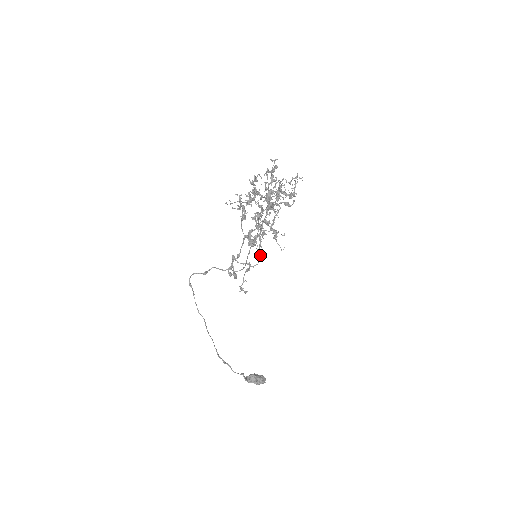
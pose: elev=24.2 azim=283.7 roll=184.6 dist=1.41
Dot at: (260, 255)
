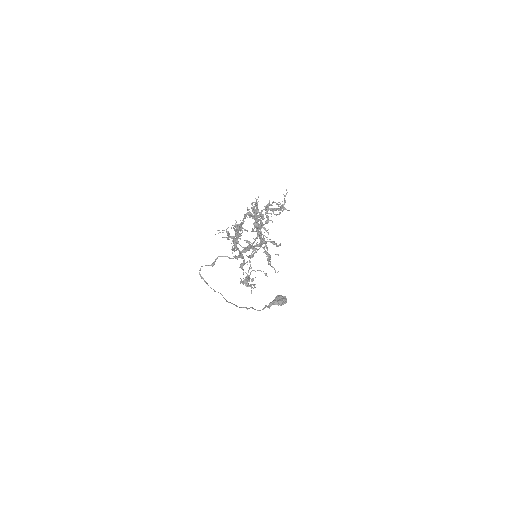
Dot at: (262, 240)
